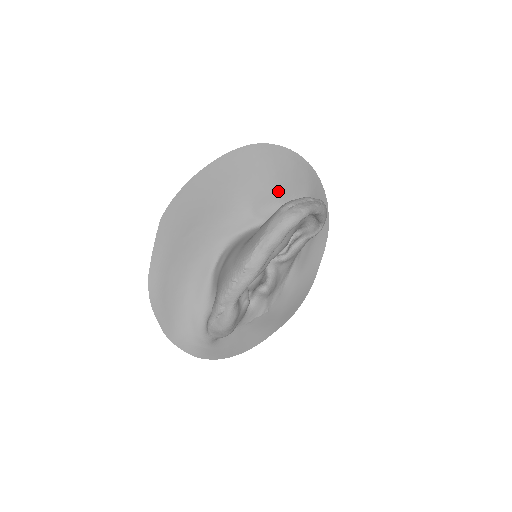
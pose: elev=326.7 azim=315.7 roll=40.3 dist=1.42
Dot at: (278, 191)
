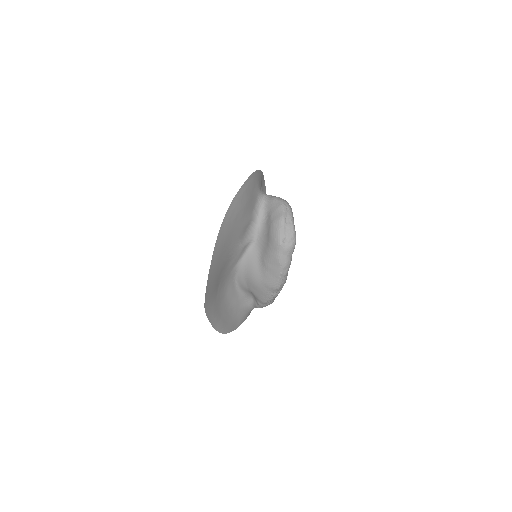
Dot at: (248, 218)
